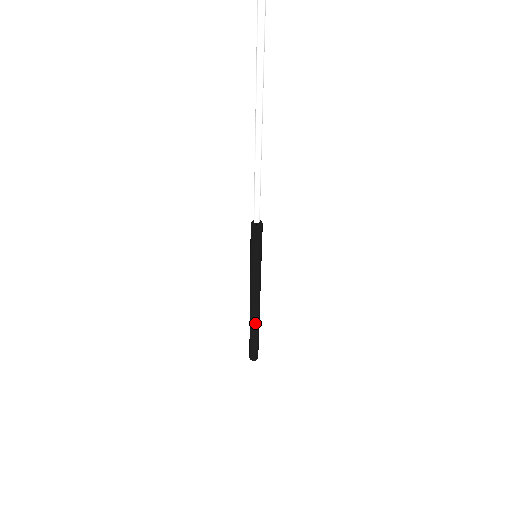
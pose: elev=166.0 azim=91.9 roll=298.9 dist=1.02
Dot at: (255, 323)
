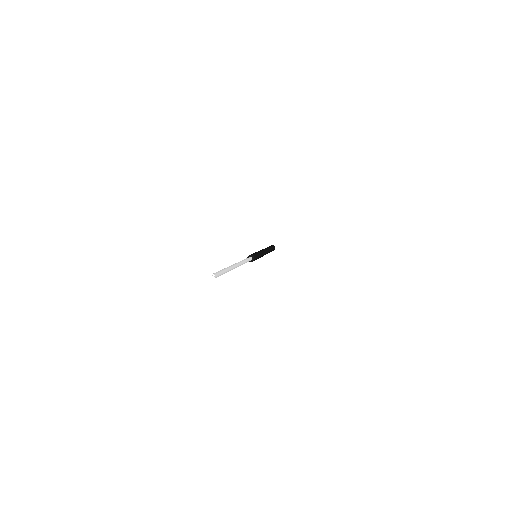
Dot at: occluded
